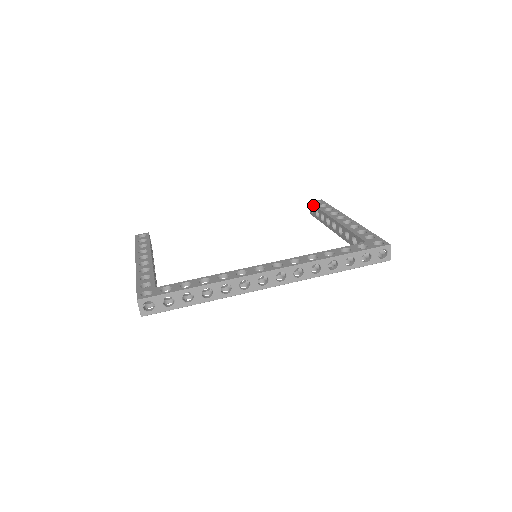
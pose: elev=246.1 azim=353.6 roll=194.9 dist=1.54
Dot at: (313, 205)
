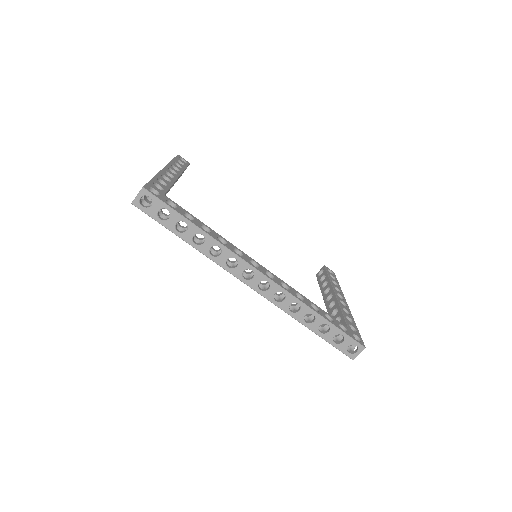
Dot at: (326, 270)
